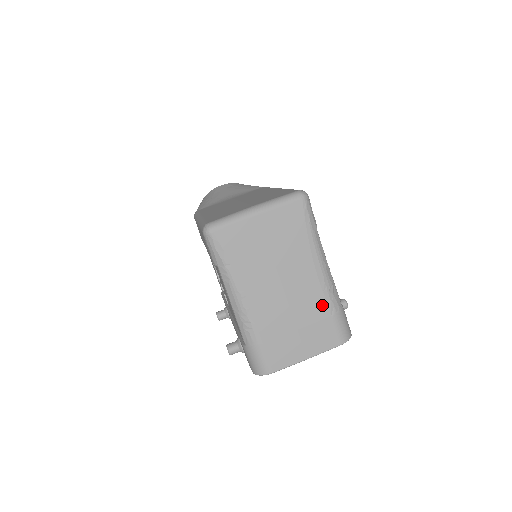
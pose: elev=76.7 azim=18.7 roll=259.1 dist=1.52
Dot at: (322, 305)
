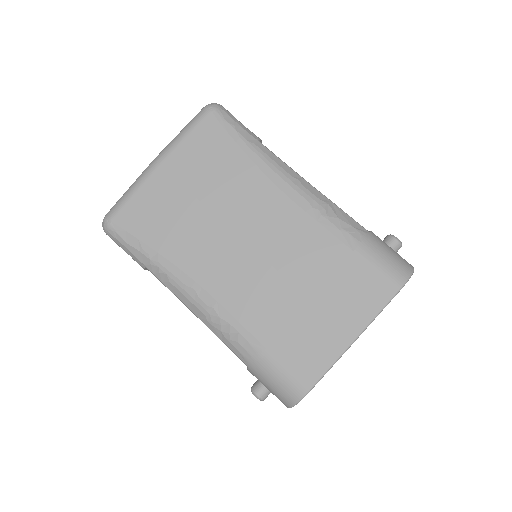
Dot at: (327, 242)
